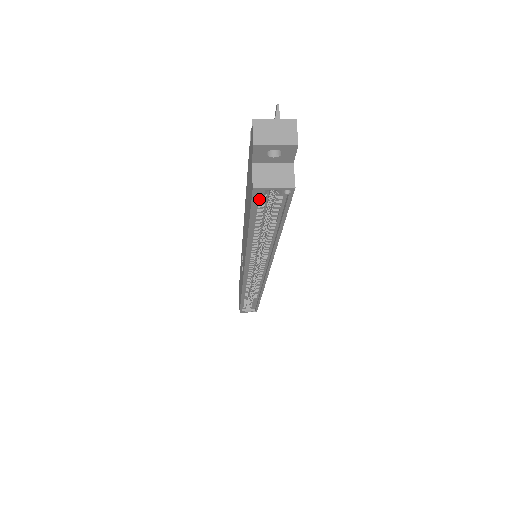
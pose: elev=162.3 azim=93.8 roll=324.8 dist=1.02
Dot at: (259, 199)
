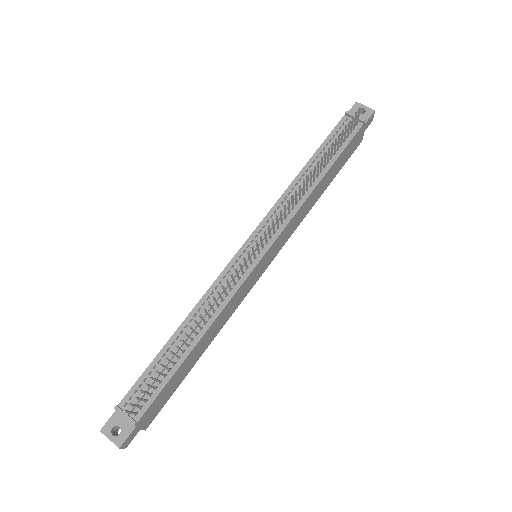
Dot at: occluded
